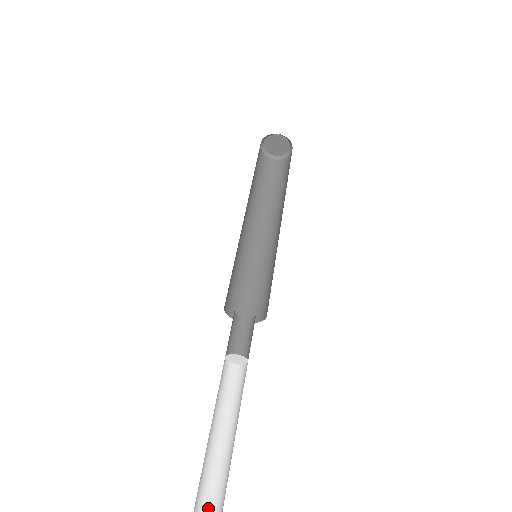
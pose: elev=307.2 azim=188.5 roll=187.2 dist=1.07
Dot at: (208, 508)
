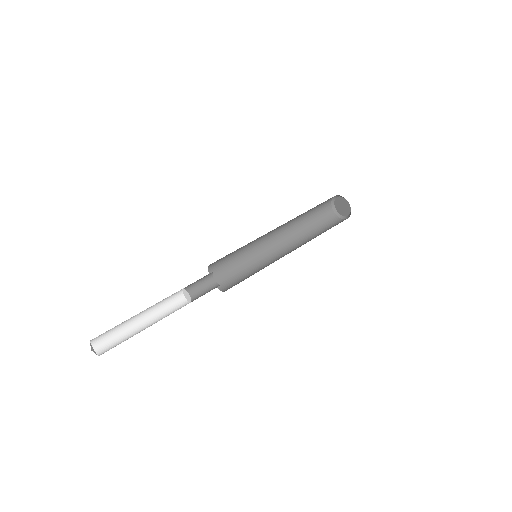
Dot at: (104, 346)
